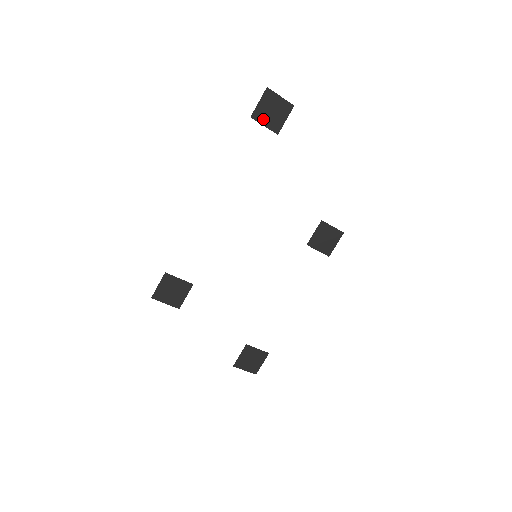
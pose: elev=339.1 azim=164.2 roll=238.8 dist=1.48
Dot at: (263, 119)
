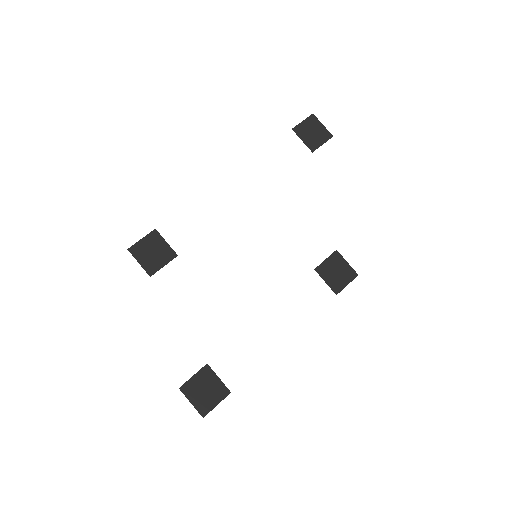
Dot at: (302, 135)
